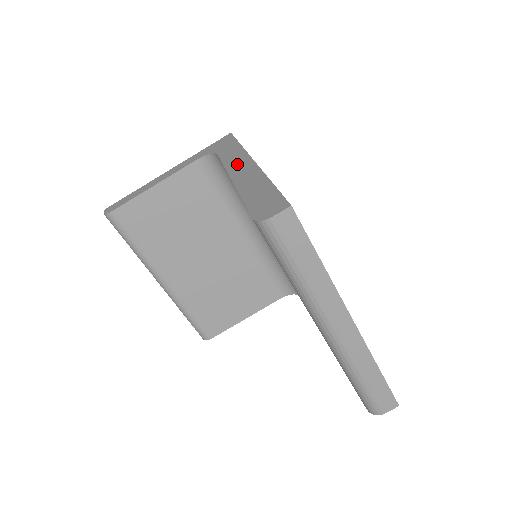
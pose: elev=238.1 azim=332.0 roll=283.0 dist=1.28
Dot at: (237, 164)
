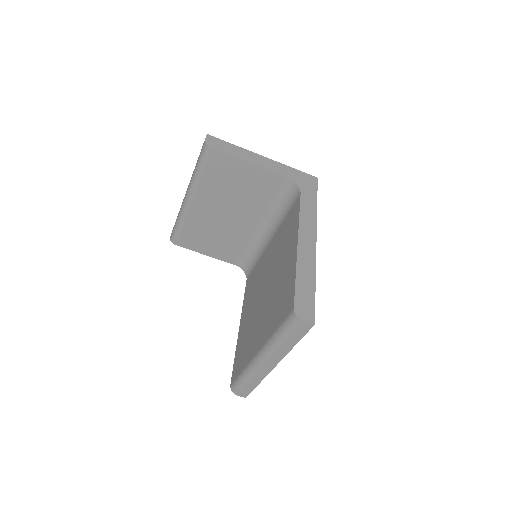
Dot at: (307, 232)
